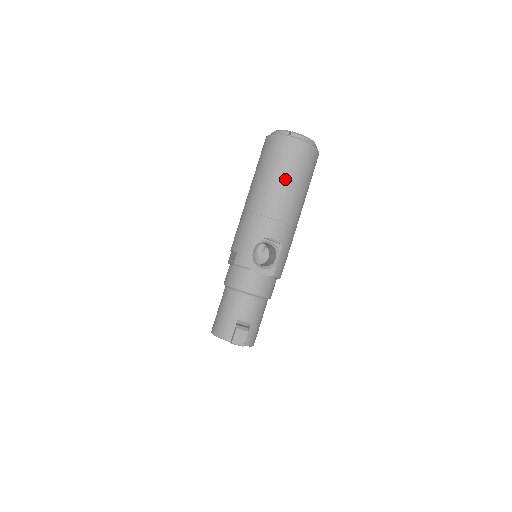
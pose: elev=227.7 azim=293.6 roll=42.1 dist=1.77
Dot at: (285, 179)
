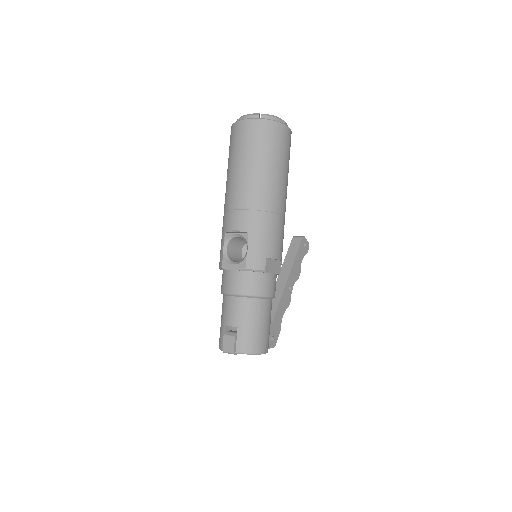
Dot at: (236, 165)
